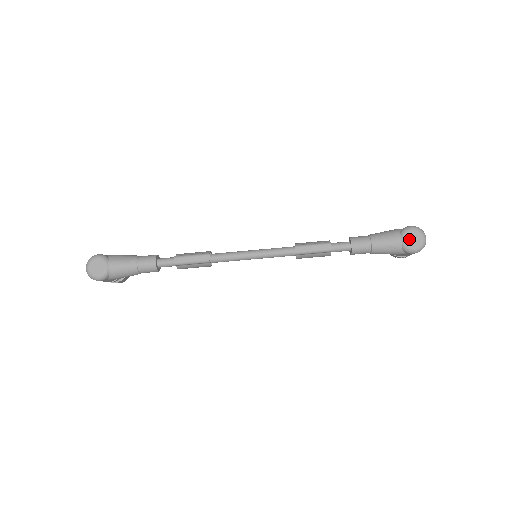
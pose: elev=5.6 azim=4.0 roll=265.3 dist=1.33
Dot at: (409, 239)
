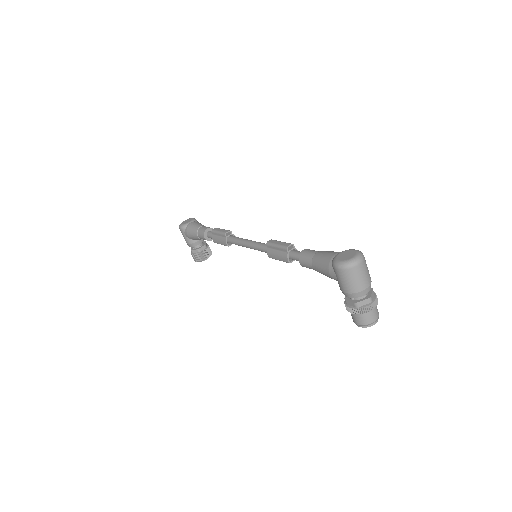
Dot at: (343, 254)
